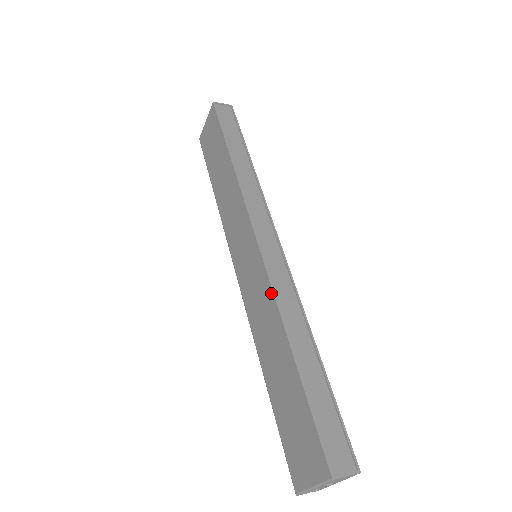
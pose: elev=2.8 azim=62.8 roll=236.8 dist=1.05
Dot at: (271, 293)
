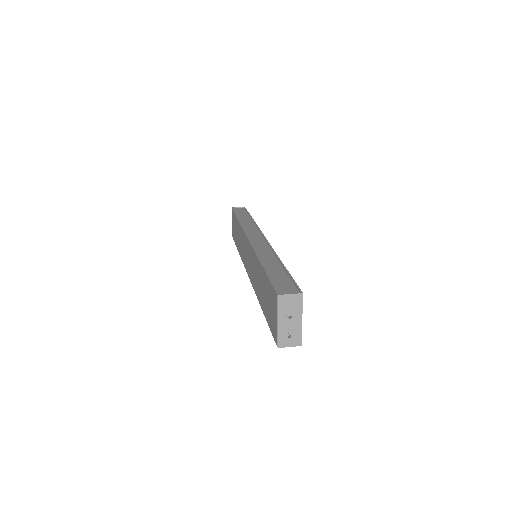
Dot at: (253, 251)
